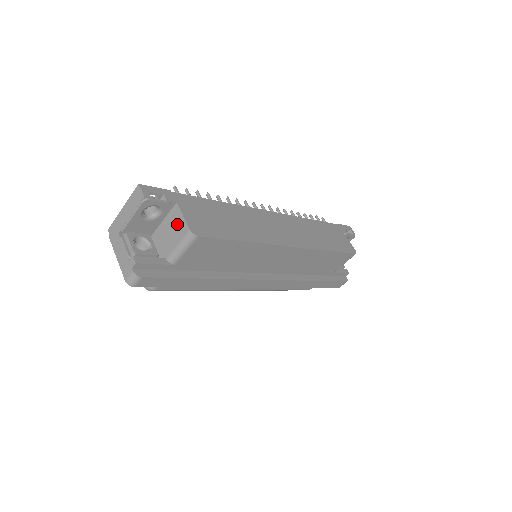
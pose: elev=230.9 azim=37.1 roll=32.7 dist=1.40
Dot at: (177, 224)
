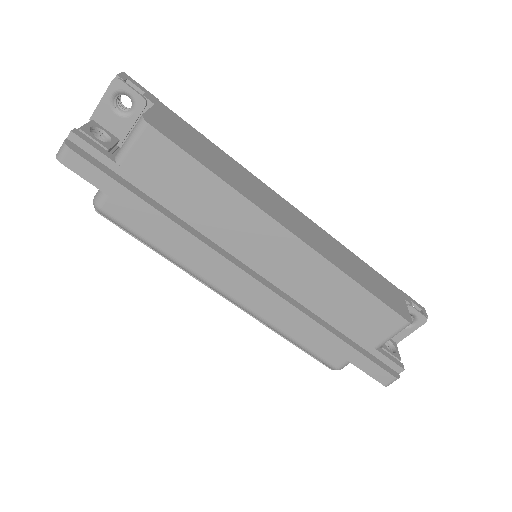
Dot at: occluded
